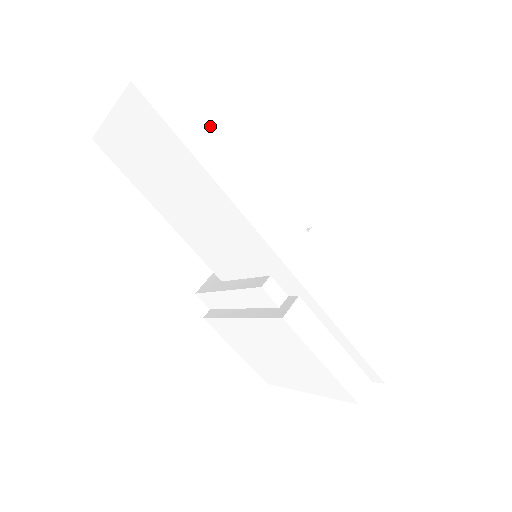
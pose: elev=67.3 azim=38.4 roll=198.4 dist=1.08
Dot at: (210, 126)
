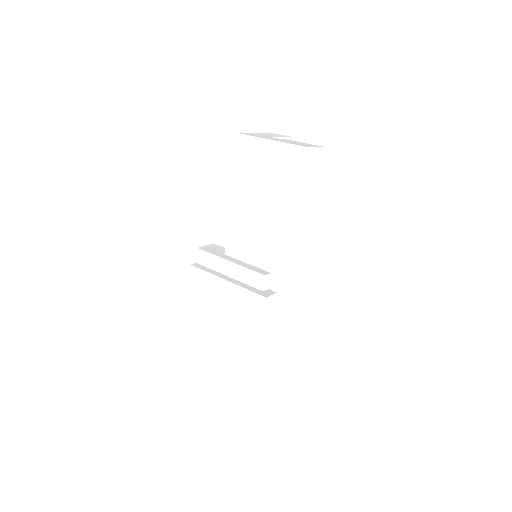
Dot at: (313, 189)
